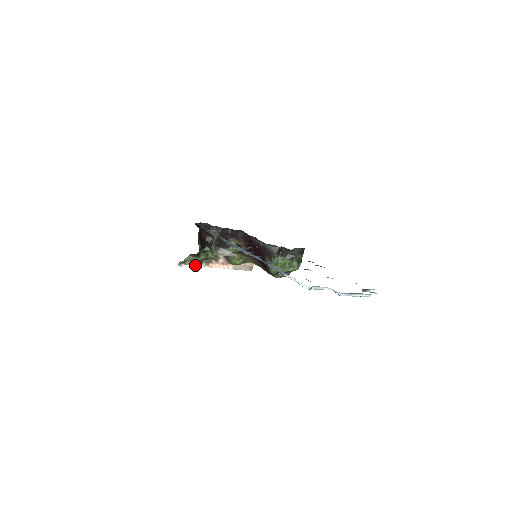
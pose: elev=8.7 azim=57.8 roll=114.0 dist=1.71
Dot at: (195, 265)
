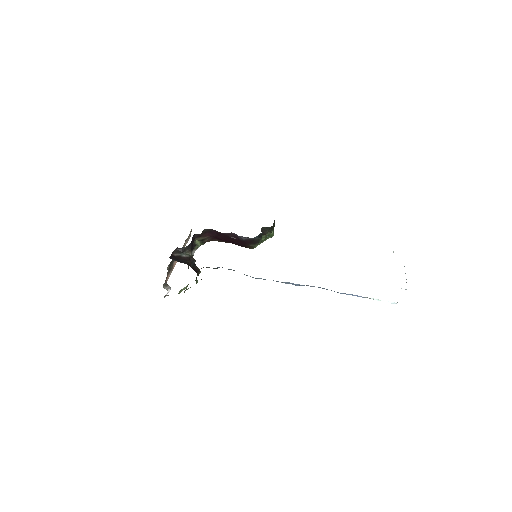
Dot at: occluded
